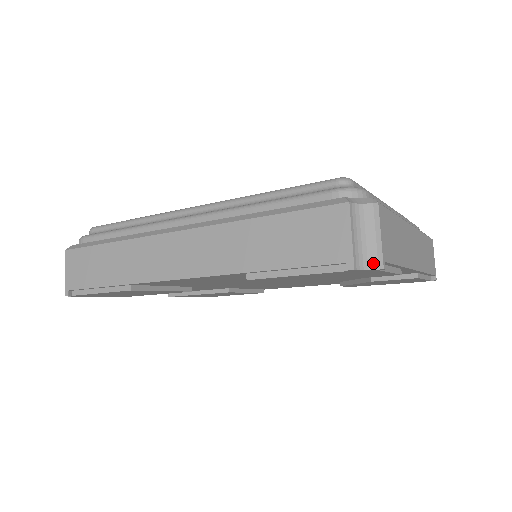
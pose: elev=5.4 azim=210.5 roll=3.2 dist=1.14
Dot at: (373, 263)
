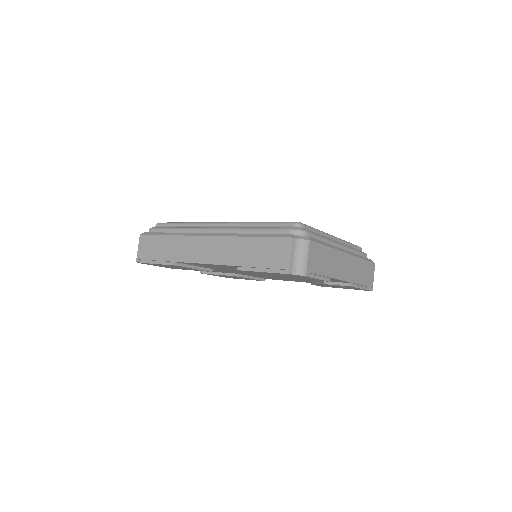
Dot at: (301, 272)
